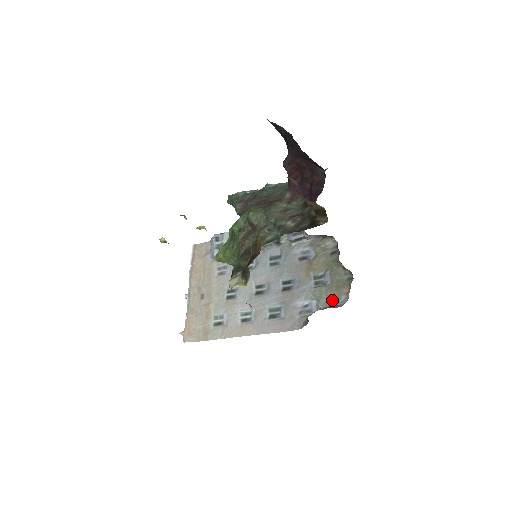
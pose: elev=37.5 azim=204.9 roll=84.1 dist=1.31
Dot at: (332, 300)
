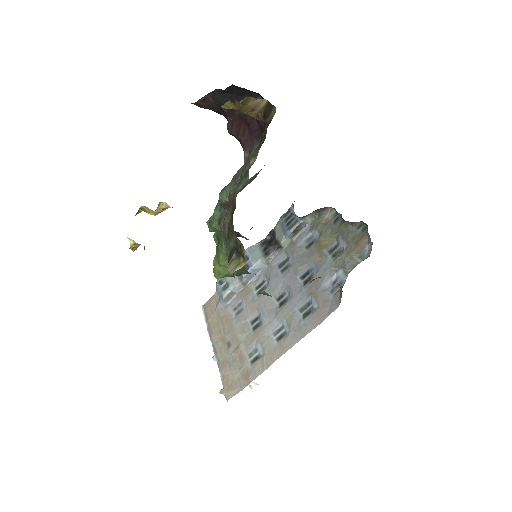
Dot at: (357, 258)
